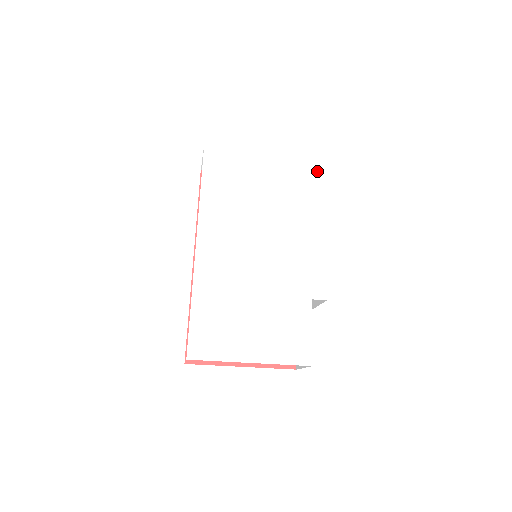
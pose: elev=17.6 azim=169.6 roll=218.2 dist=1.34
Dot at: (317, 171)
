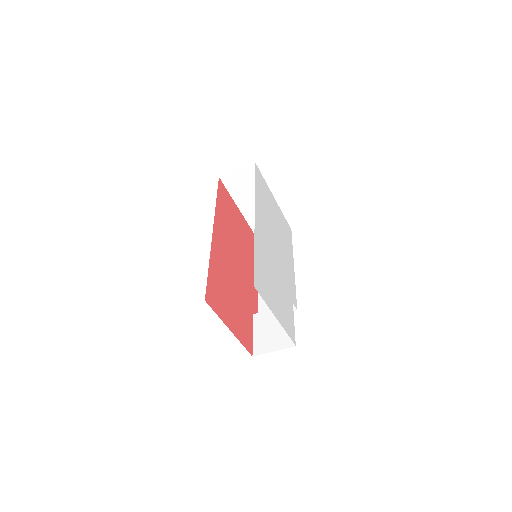
Dot at: (290, 232)
